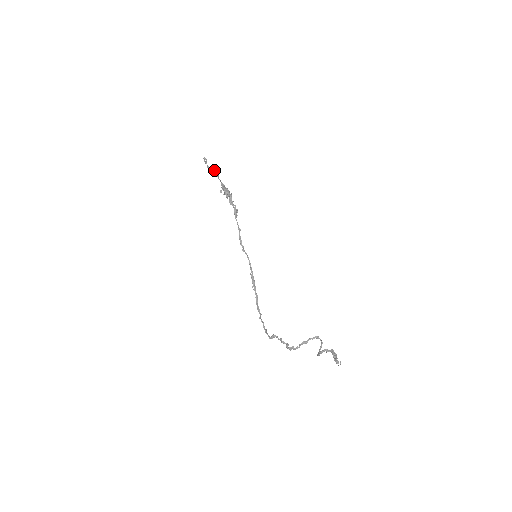
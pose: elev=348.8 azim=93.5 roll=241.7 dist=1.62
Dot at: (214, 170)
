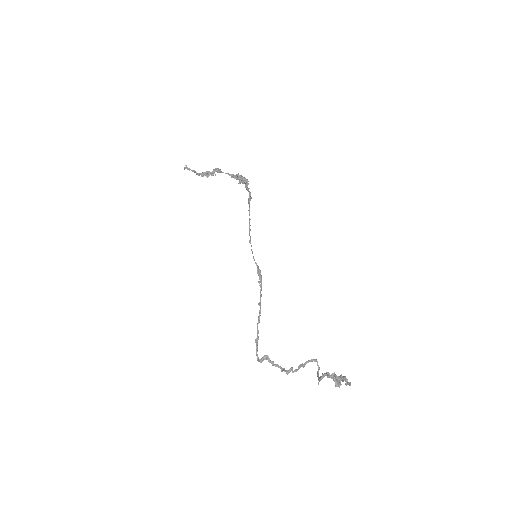
Dot at: (209, 171)
